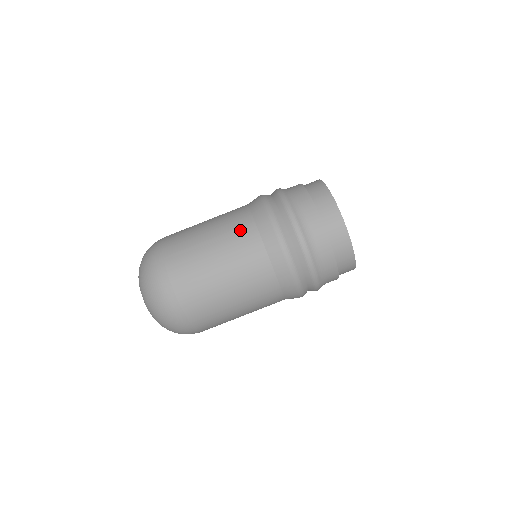
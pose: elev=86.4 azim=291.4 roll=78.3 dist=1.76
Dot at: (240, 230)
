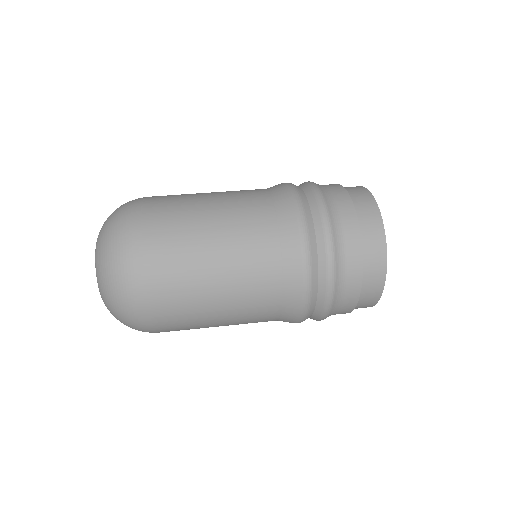
Dot at: (248, 191)
